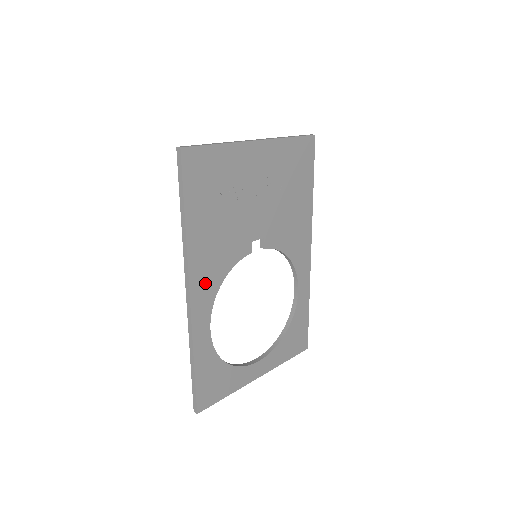
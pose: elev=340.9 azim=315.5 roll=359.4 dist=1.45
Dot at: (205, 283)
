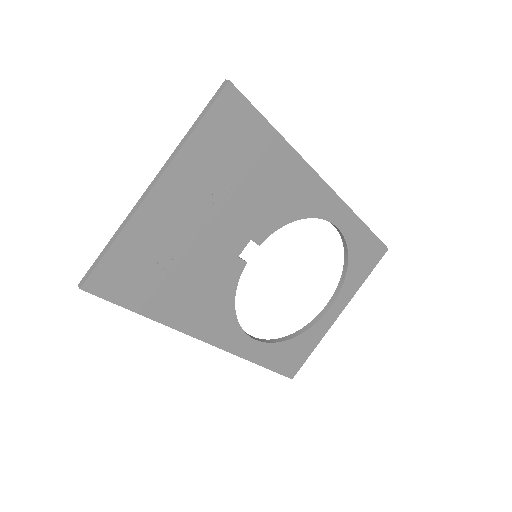
Dot at: (217, 325)
